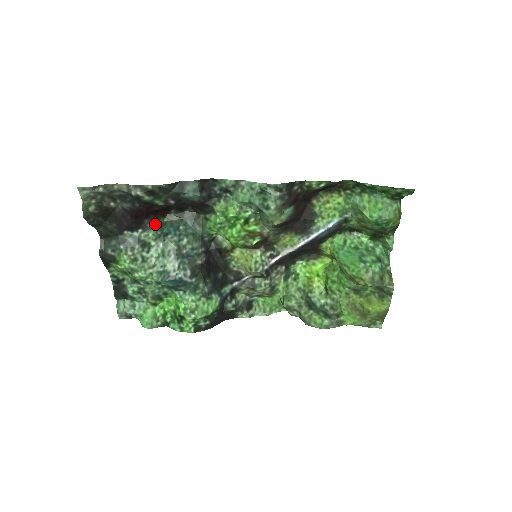
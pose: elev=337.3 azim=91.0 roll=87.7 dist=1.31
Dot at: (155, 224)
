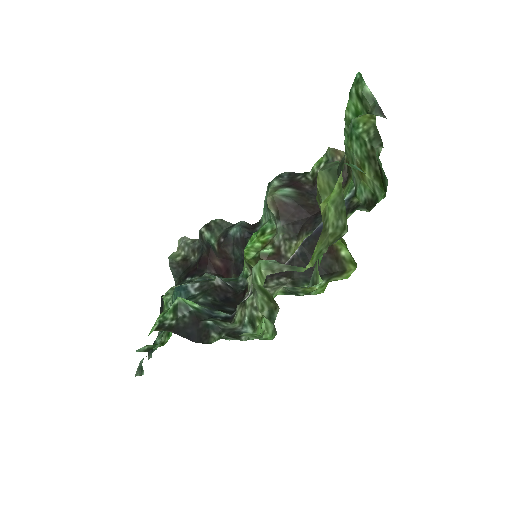
Dot at: occluded
